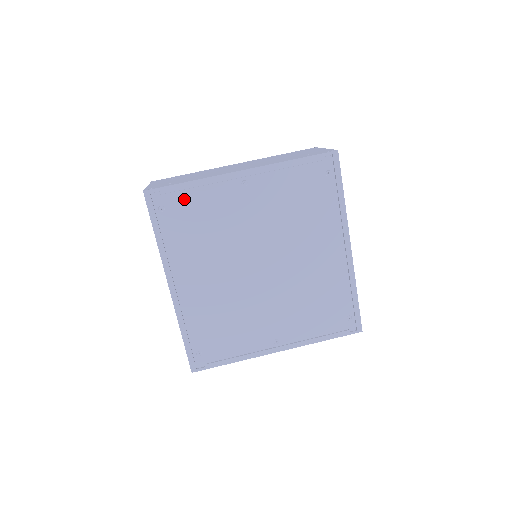
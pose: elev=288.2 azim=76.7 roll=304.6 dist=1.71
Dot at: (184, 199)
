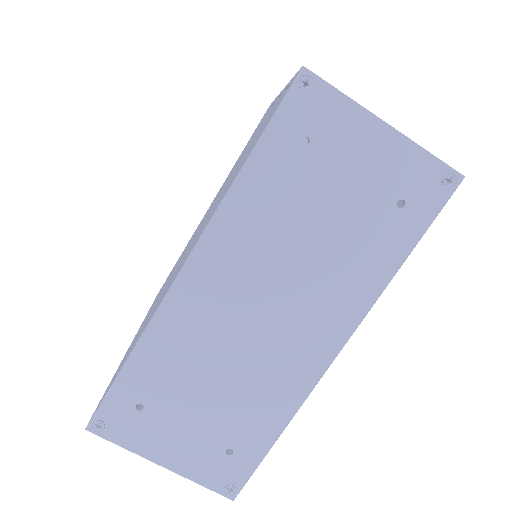
Dot at: occluded
